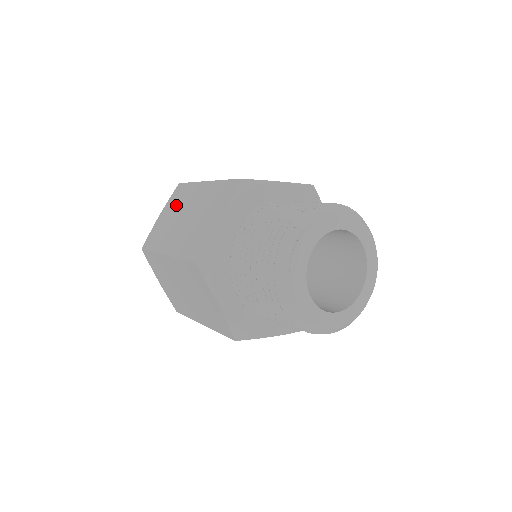
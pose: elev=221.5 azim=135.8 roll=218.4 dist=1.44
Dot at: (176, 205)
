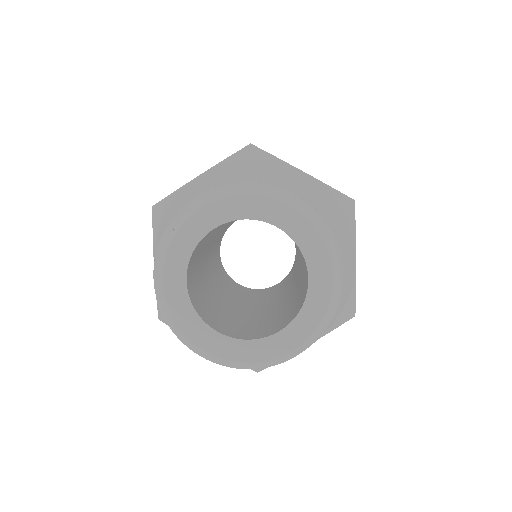
Dot at: occluded
